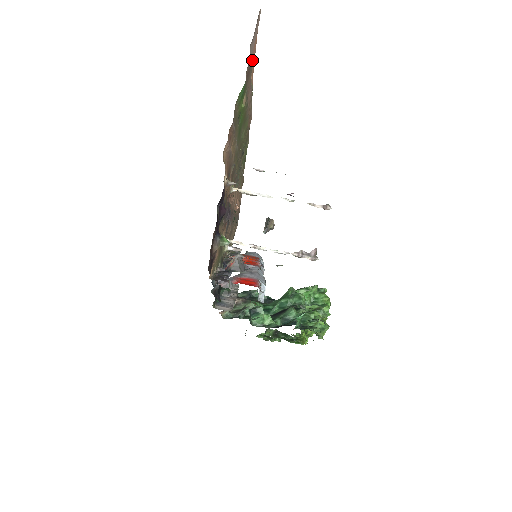
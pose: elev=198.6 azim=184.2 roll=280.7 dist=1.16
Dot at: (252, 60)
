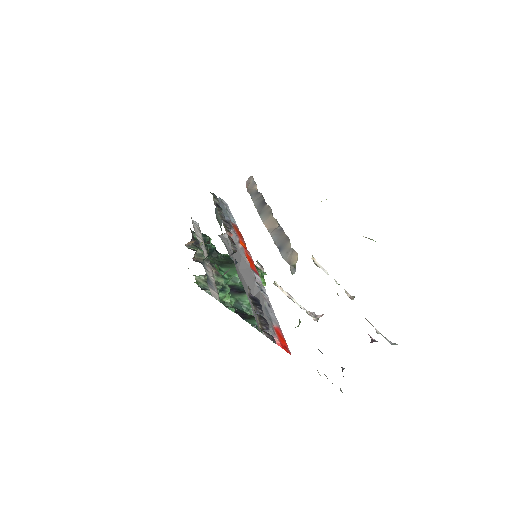
Dot at: occluded
